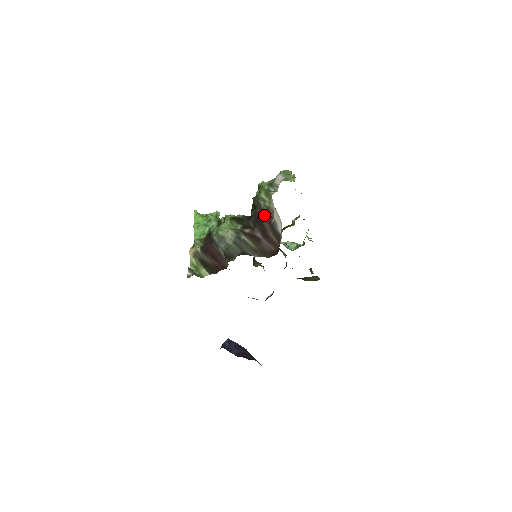
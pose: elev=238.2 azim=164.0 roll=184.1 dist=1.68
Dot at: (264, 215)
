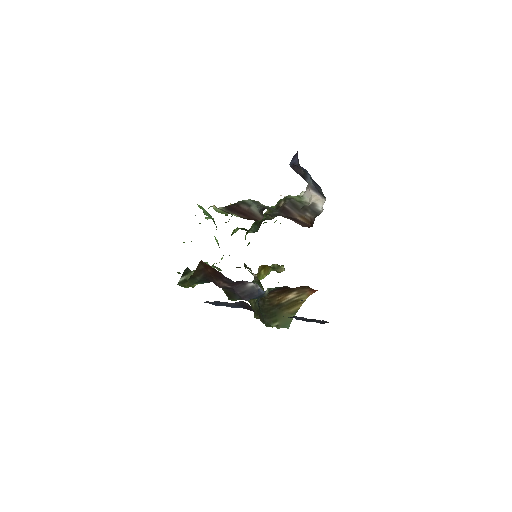
Dot at: (294, 205)
